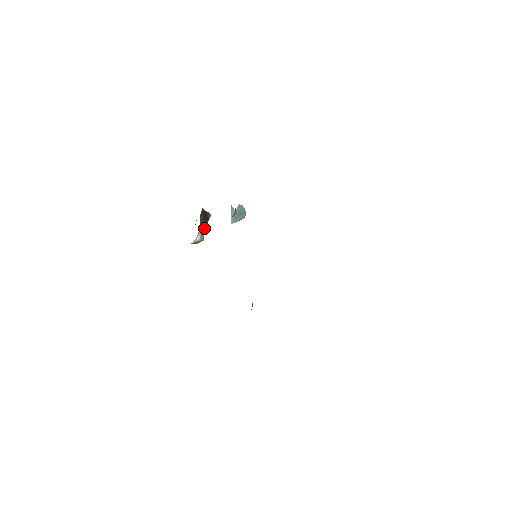
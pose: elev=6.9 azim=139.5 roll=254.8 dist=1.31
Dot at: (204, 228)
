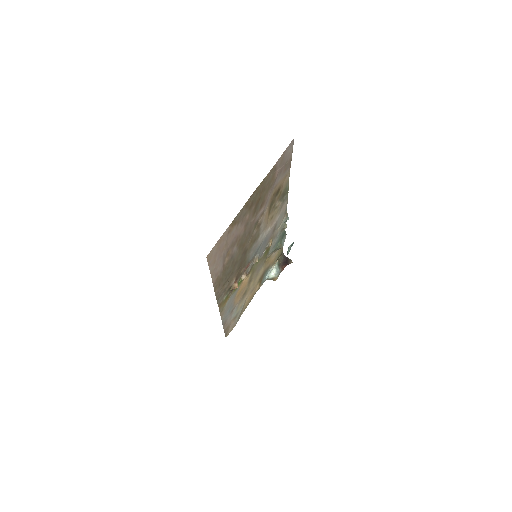
Dot at: (282, 269)
